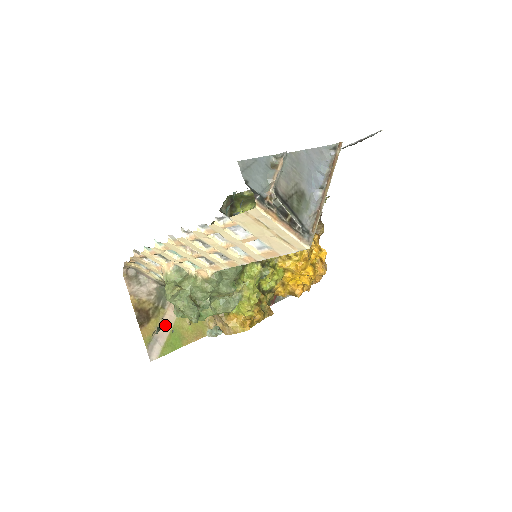
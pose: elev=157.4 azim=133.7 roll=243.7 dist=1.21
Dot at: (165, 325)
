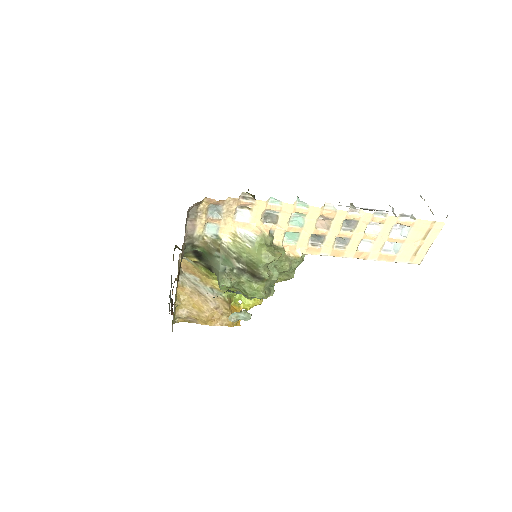
Dot at: occluded
